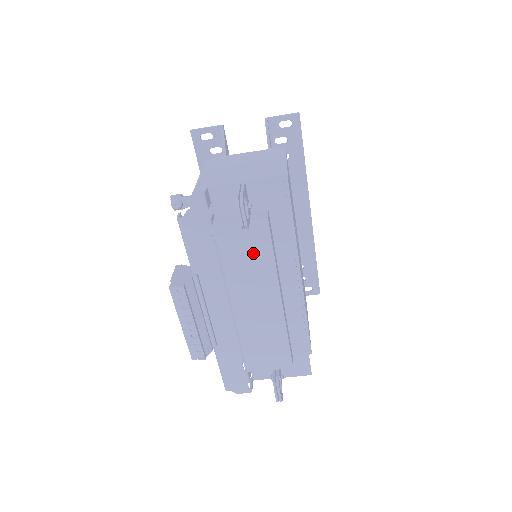
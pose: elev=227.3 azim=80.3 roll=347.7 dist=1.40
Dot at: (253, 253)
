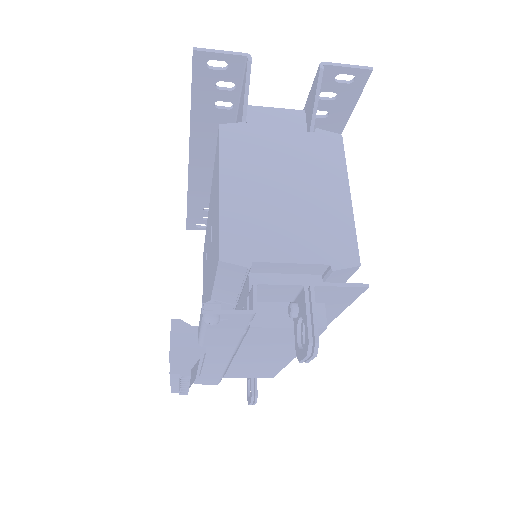
Dot at: (287, 341)
